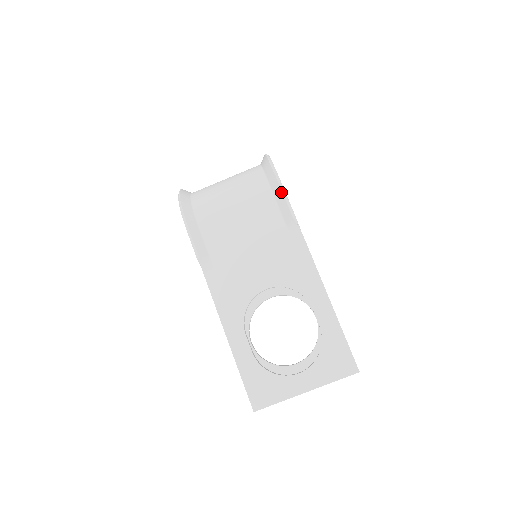
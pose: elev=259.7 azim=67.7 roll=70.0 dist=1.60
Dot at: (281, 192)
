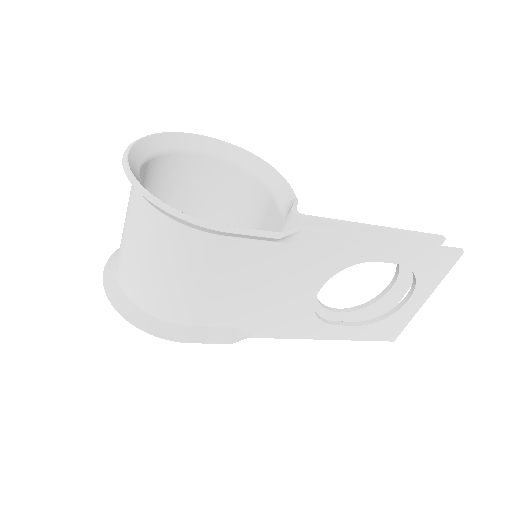
Dot at: (234, 234)
